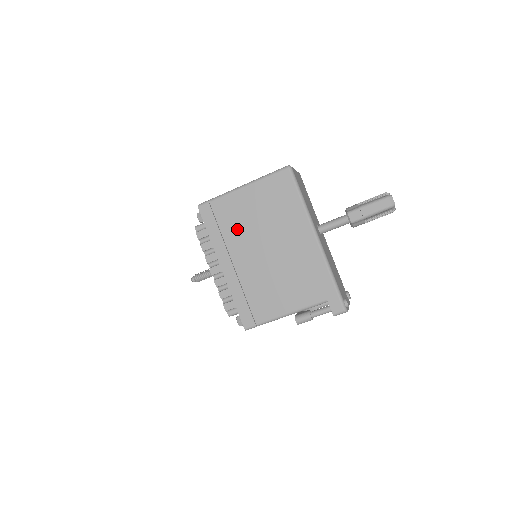
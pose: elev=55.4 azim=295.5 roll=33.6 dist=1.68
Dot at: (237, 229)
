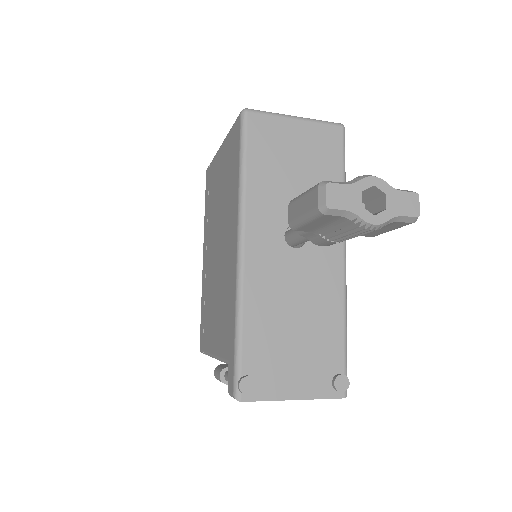
Dot at: (212, 208)
